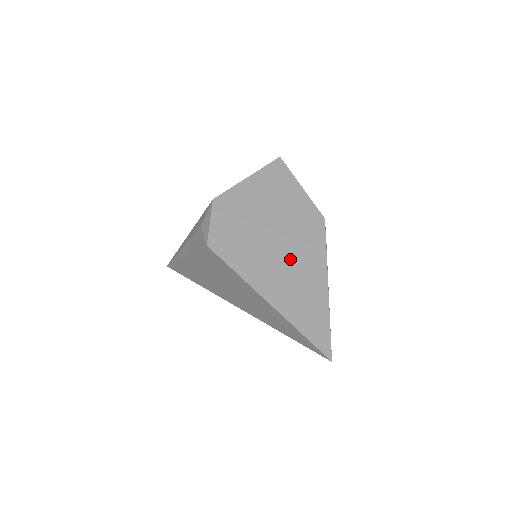
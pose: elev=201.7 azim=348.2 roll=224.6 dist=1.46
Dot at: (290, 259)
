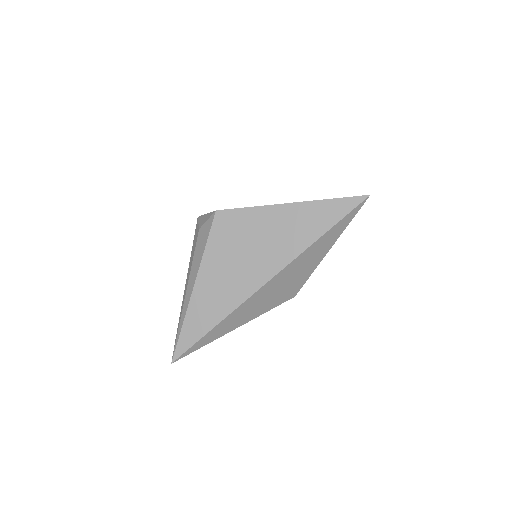
Dot at: occluded
